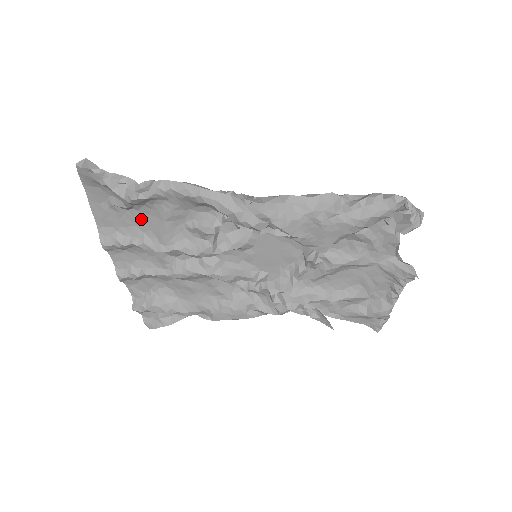
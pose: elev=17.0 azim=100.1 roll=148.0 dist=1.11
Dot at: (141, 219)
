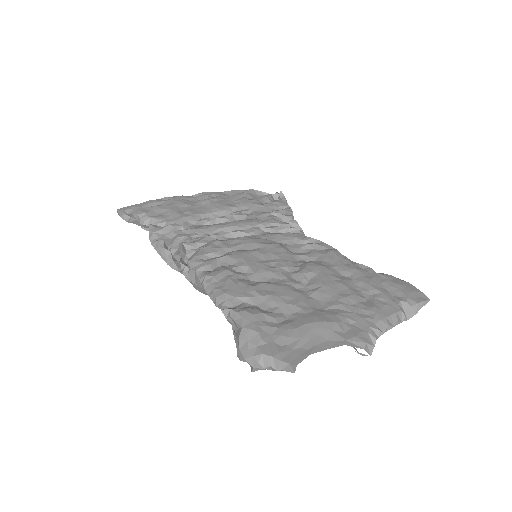
Dot at: (181, 215)
